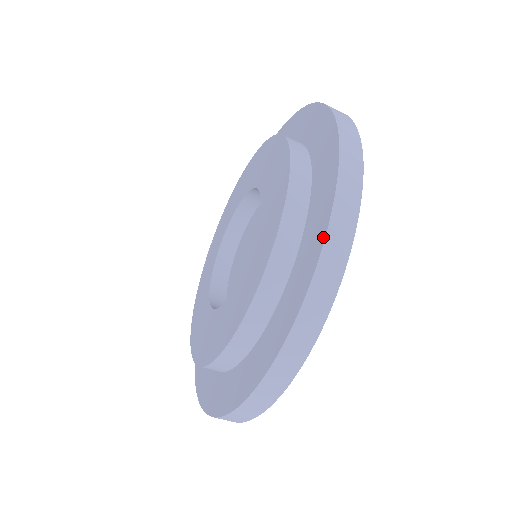
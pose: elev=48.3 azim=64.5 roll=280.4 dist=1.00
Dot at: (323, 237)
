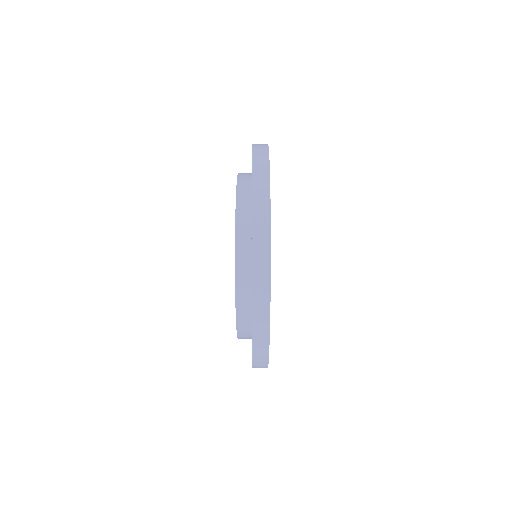
Dot at: occluded
